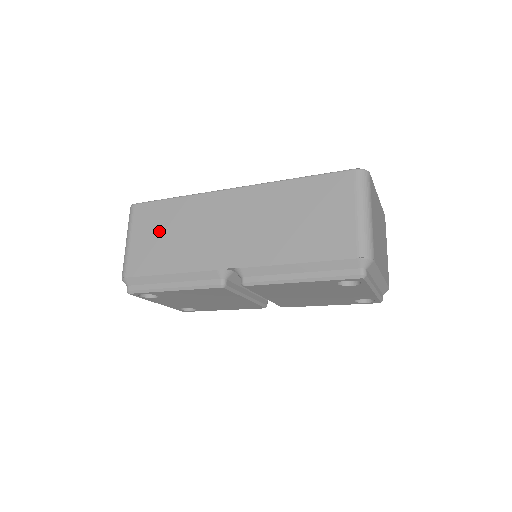
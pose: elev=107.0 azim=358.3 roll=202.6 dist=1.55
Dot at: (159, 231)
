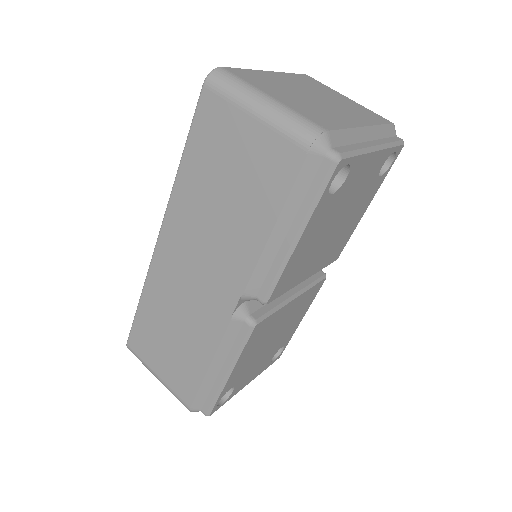
Dot at: (162, 343)
